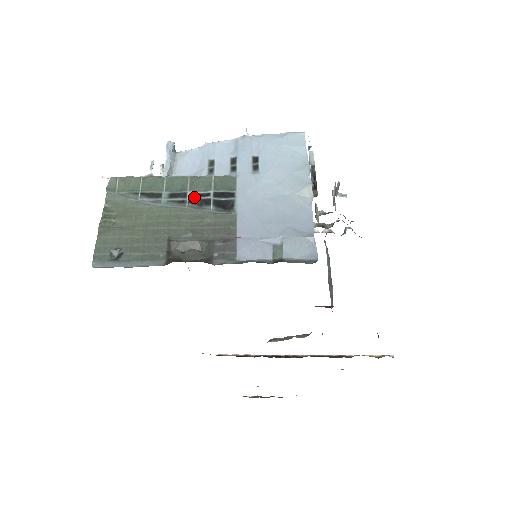
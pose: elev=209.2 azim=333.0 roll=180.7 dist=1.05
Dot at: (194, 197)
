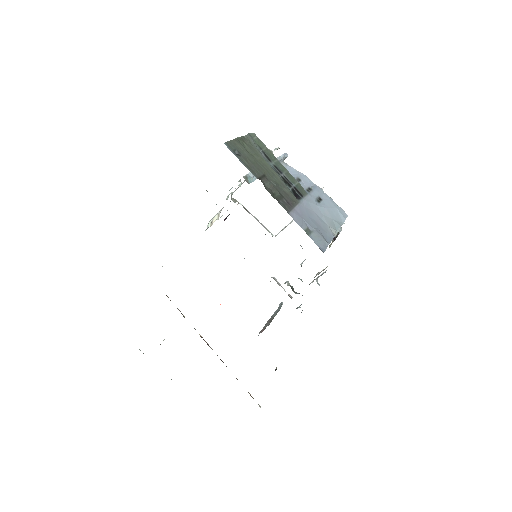
Dot at: (285, 178)
